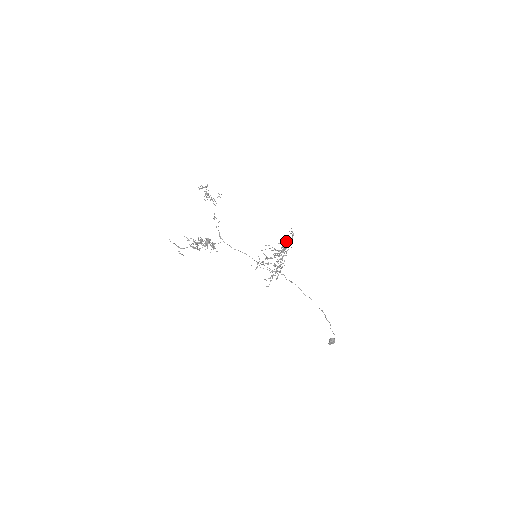
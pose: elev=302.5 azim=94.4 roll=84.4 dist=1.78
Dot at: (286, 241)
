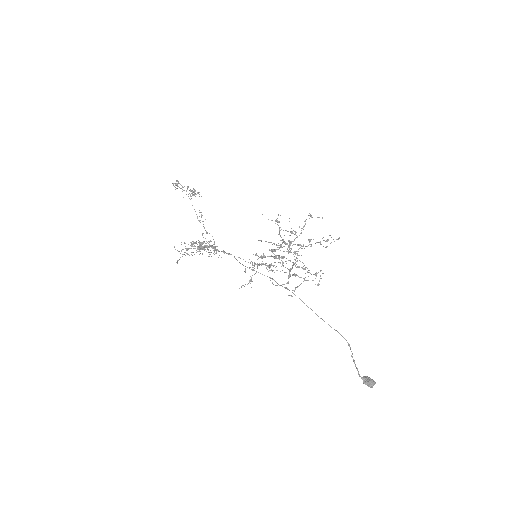
Dot at: (290, 231)
